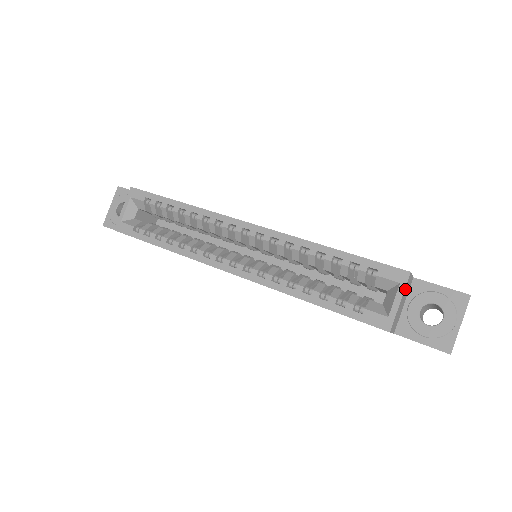
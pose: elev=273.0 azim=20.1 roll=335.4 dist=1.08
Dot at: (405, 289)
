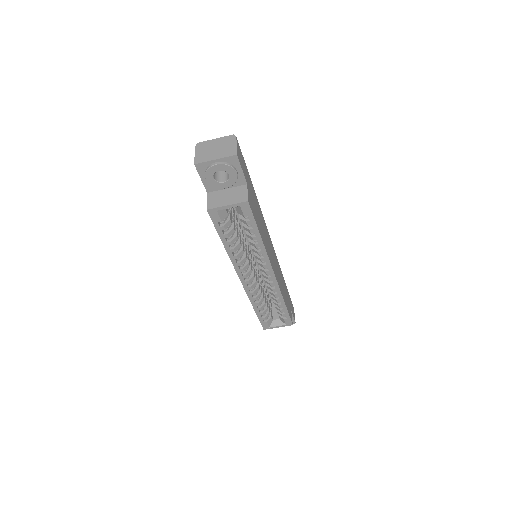
Dot at: (285, 324)
